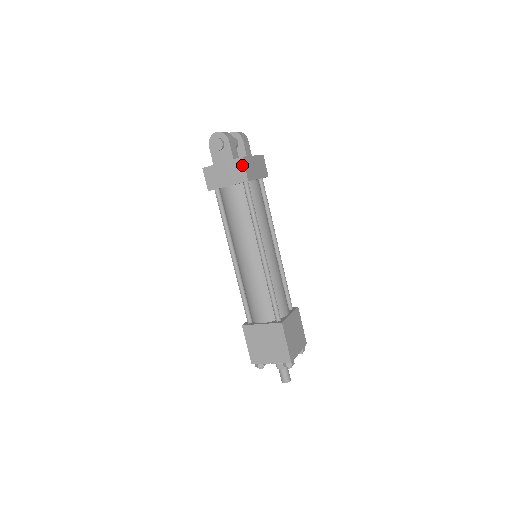
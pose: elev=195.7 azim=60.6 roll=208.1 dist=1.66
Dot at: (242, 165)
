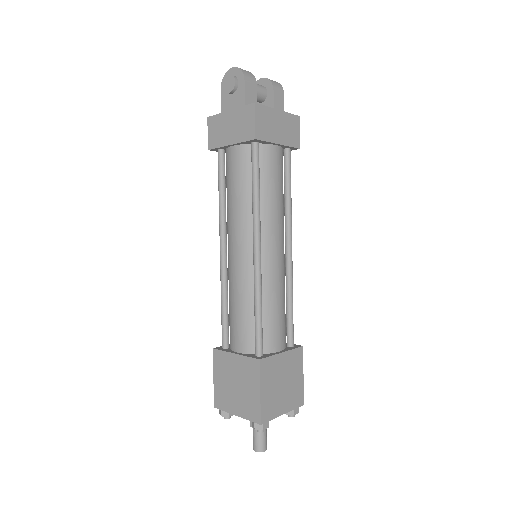
Dot at: (252, 115)
